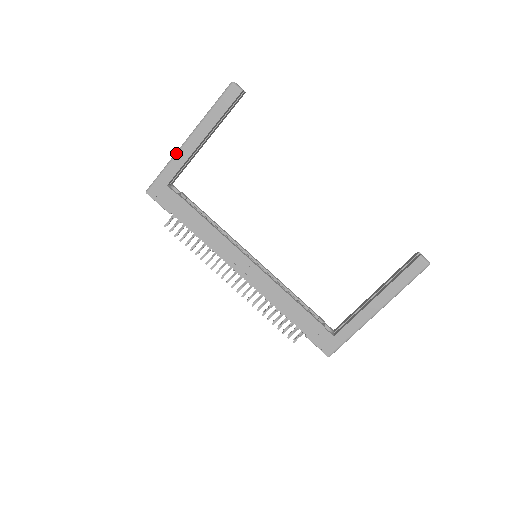
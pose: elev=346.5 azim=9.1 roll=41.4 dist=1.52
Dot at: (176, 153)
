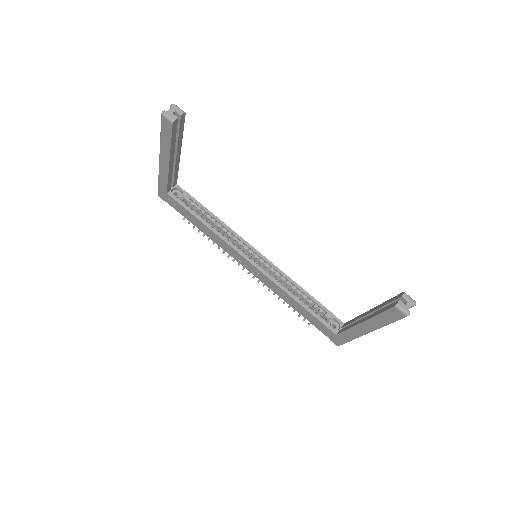
Dot at: occluded
